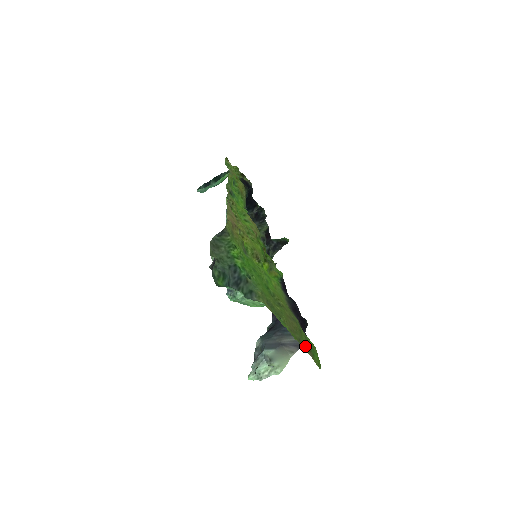
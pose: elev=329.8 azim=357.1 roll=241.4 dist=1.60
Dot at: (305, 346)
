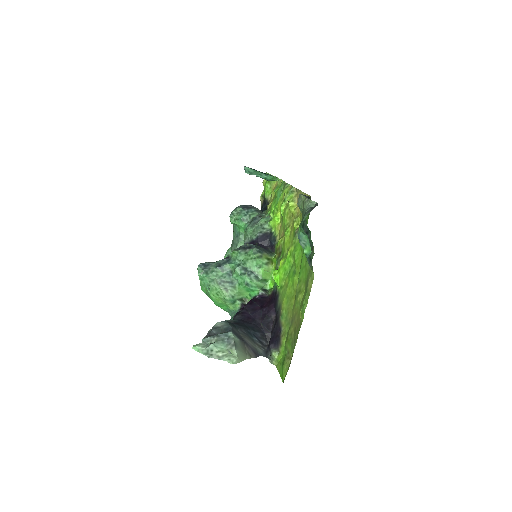
Dot at: (292, 351)
